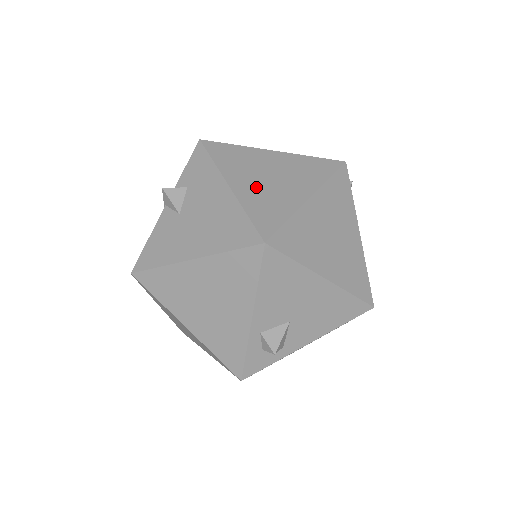
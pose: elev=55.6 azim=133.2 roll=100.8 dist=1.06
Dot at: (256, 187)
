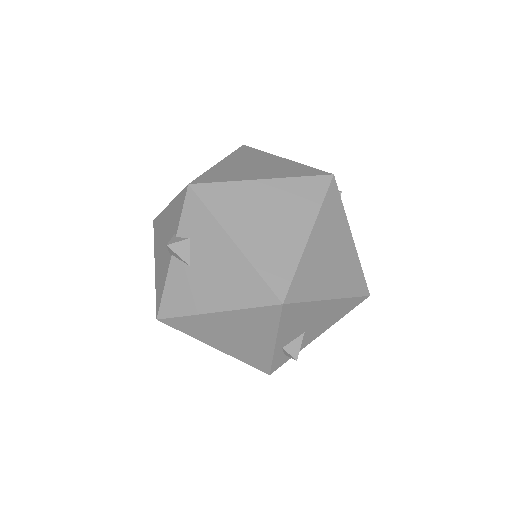
Dot at: (259, 236)
